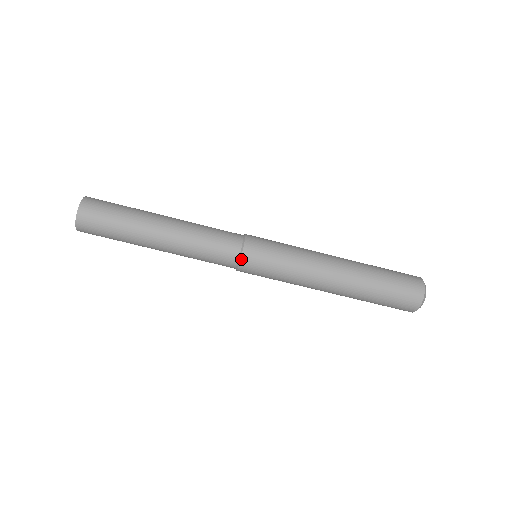
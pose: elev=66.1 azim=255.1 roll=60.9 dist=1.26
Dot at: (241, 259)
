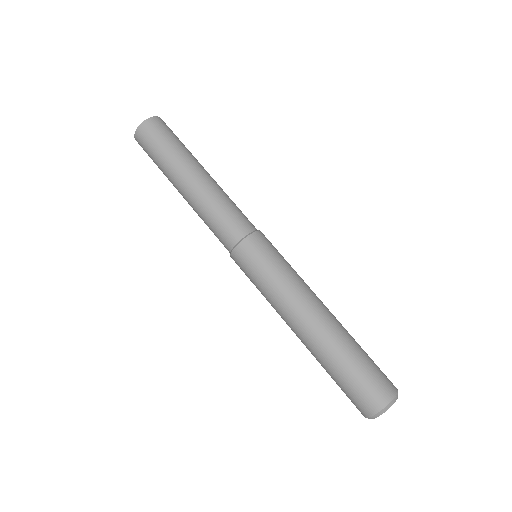
Dot at: (236, 248)
